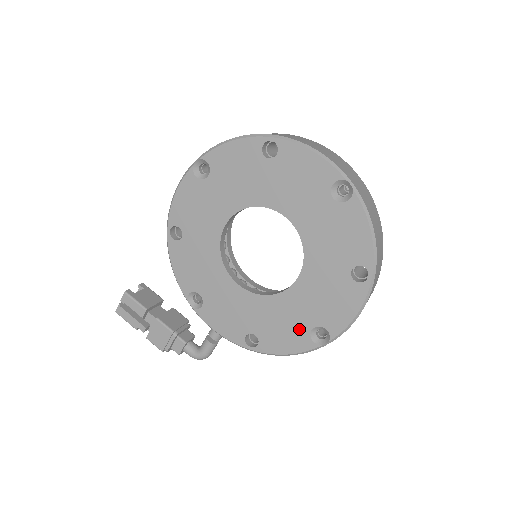
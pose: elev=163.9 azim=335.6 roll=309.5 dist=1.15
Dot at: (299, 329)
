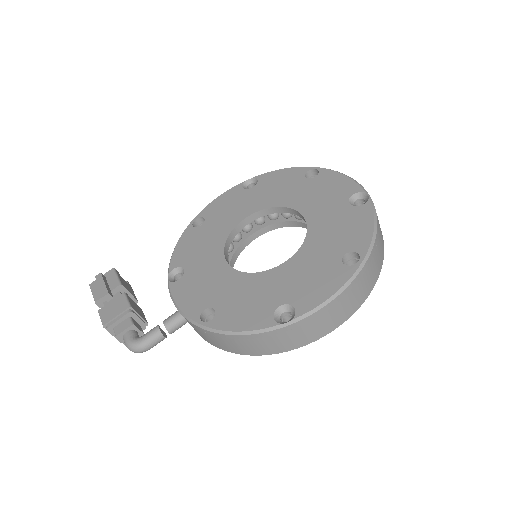
Dot at: (265, 305)
